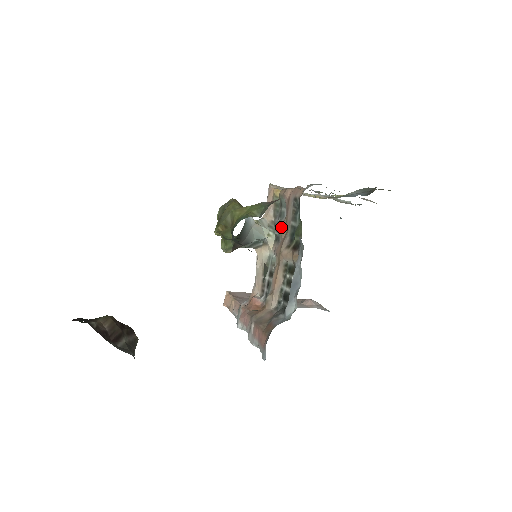
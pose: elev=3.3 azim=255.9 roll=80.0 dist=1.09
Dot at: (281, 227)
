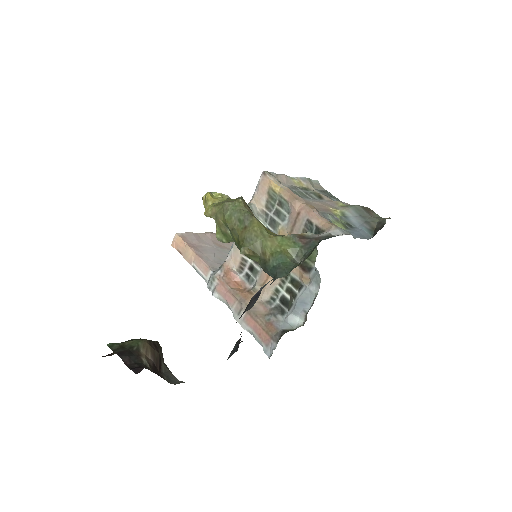
Dot at: (282, 232)
